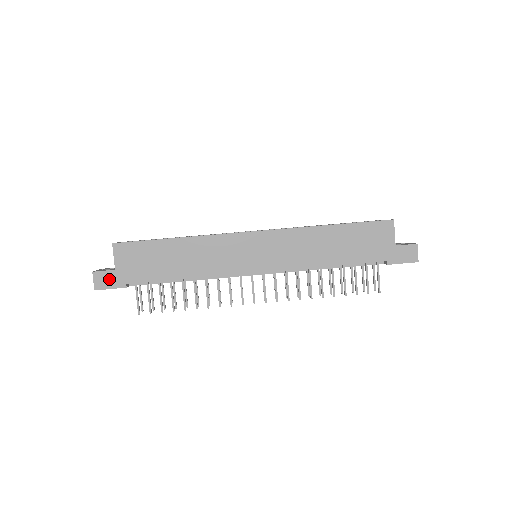
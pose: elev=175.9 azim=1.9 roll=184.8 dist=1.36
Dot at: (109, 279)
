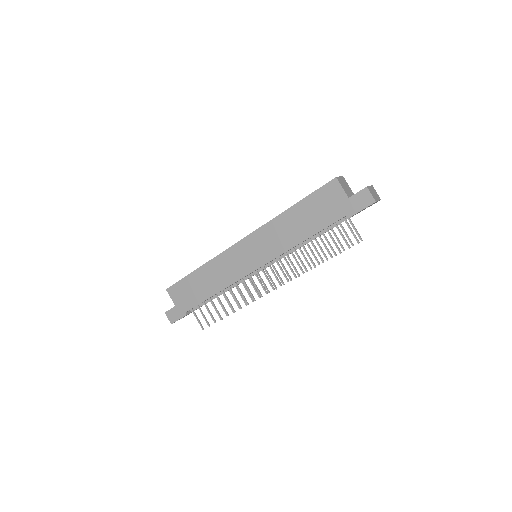
Dot at: (175, 313)
